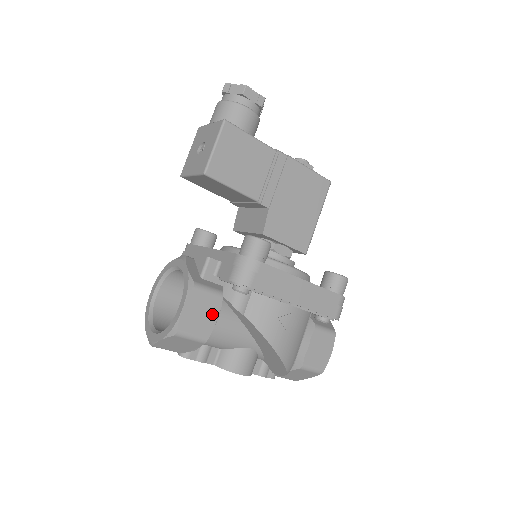
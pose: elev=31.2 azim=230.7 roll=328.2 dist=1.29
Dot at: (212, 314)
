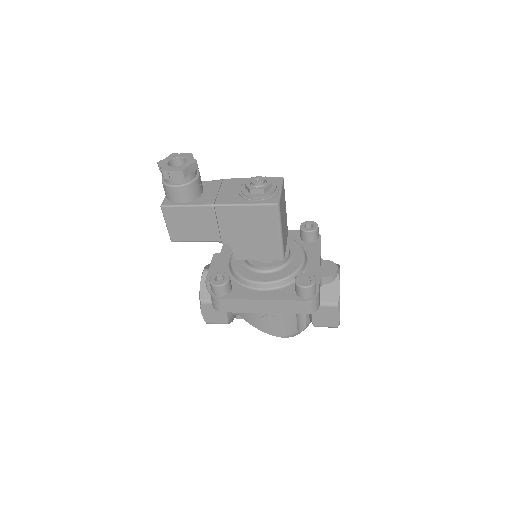
Dot at: (222, 313)
